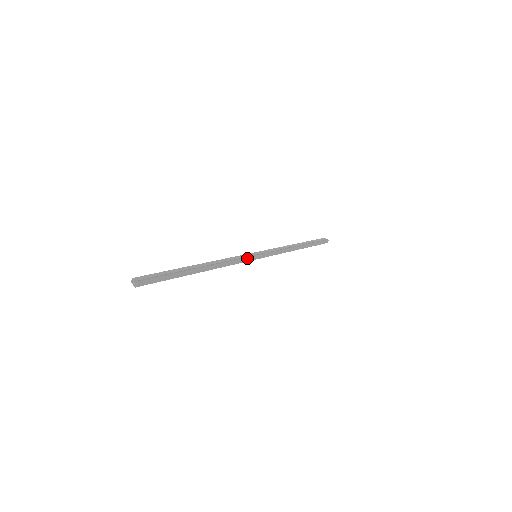
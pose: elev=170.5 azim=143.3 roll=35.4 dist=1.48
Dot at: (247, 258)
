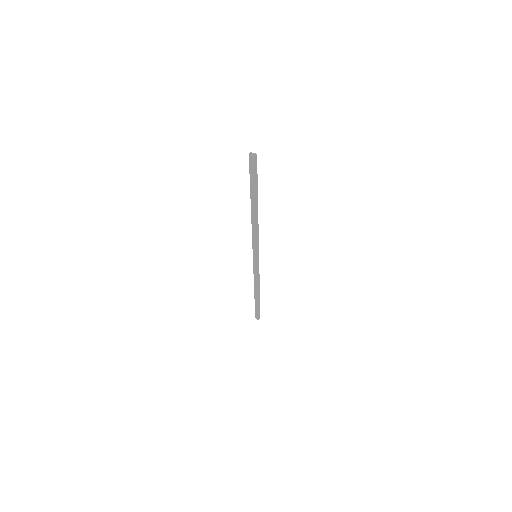
Dot at: (258, 246)
